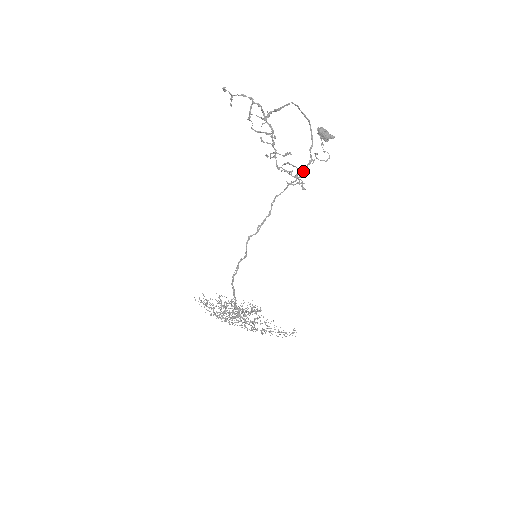
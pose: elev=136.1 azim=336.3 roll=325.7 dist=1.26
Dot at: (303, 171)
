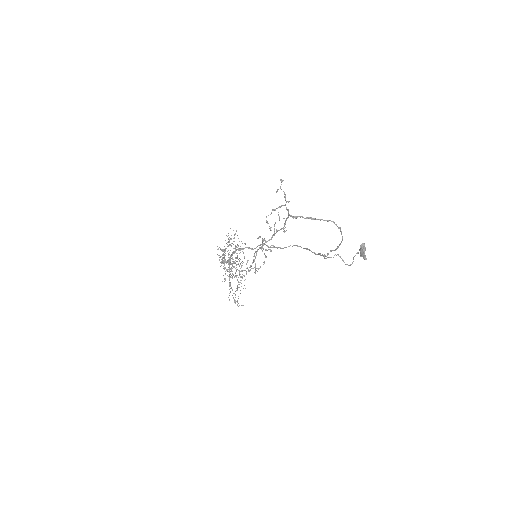
Dot at: occluded
